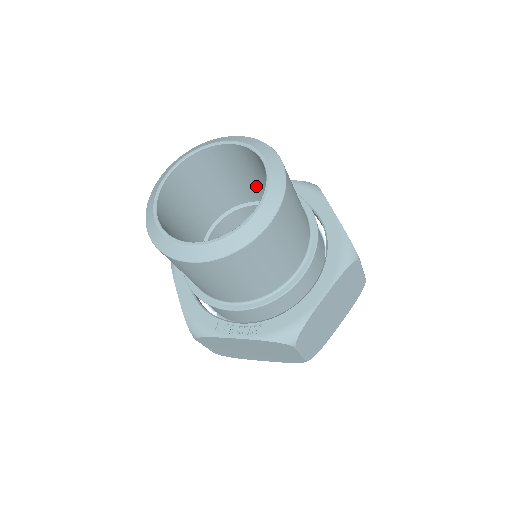
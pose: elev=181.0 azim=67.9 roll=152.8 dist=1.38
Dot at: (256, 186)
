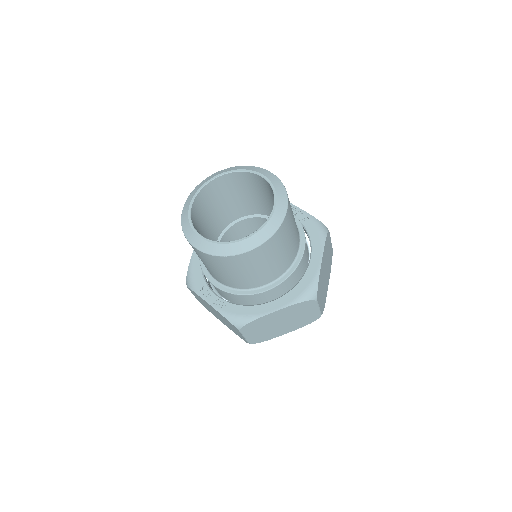
Dot at: occluded
